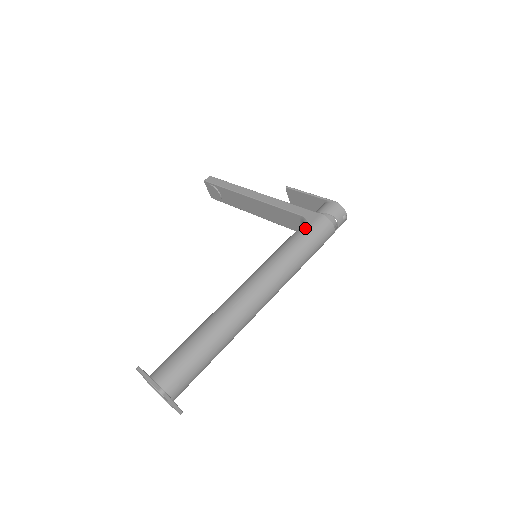
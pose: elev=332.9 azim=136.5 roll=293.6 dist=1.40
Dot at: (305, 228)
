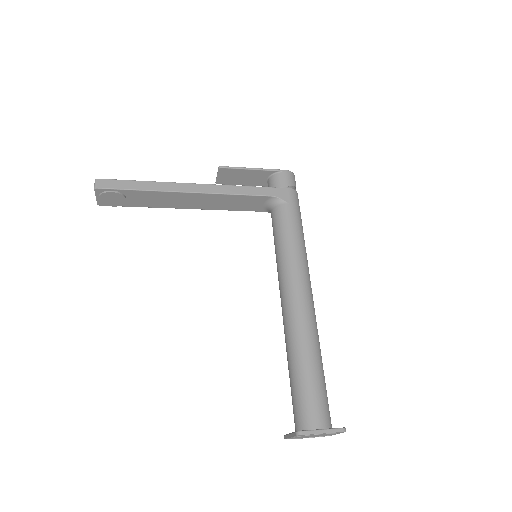
Dot at: (290, 208)
